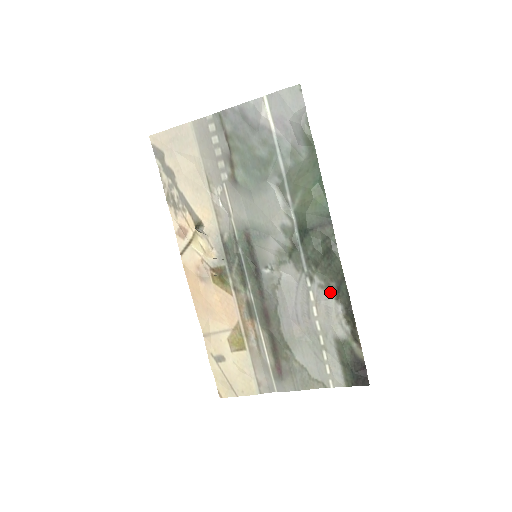
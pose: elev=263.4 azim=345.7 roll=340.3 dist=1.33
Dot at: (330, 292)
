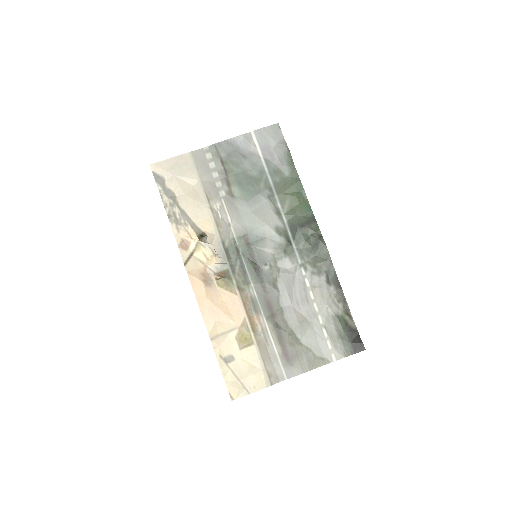
Dot at: (322, 276)
